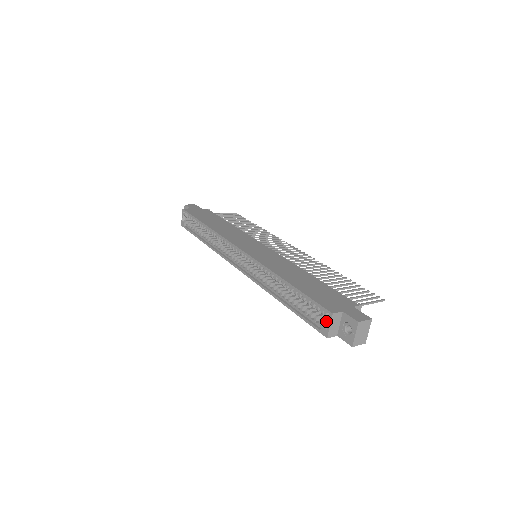
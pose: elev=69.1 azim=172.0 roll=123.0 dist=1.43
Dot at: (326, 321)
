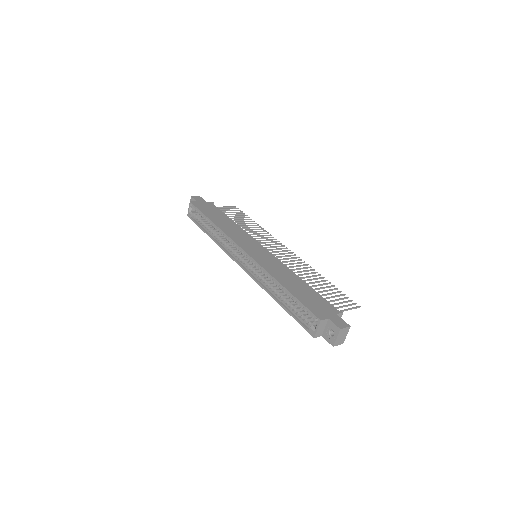
Dot at: (314, 323)
